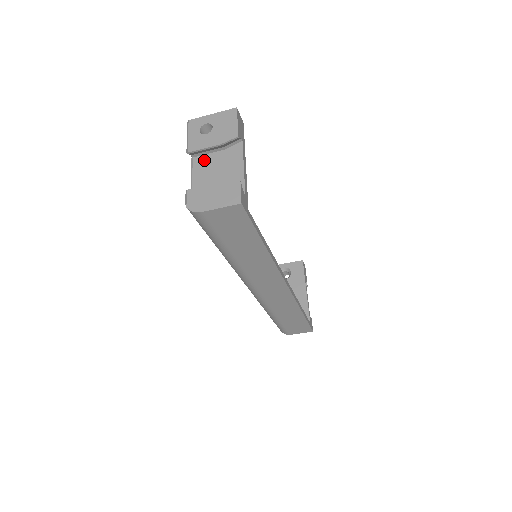
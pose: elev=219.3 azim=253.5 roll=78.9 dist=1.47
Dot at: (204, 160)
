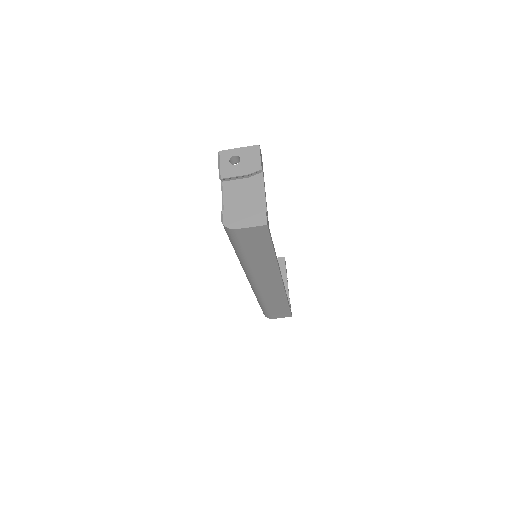
Dot at: (232, 185)
